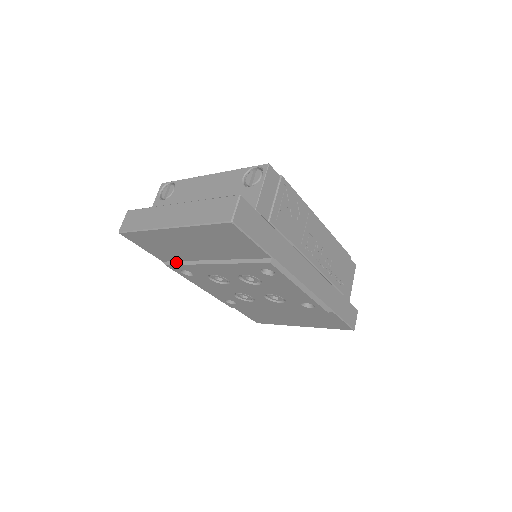
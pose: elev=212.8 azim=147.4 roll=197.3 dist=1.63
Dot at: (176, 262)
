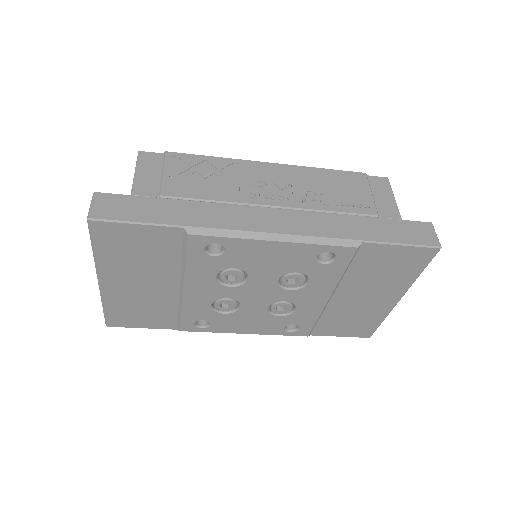
Dot at: (178, 319)
